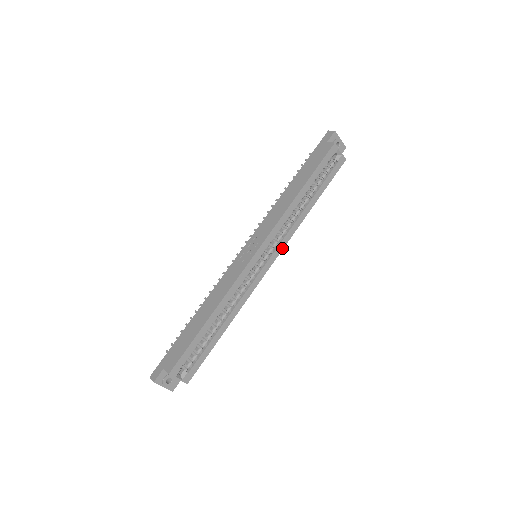
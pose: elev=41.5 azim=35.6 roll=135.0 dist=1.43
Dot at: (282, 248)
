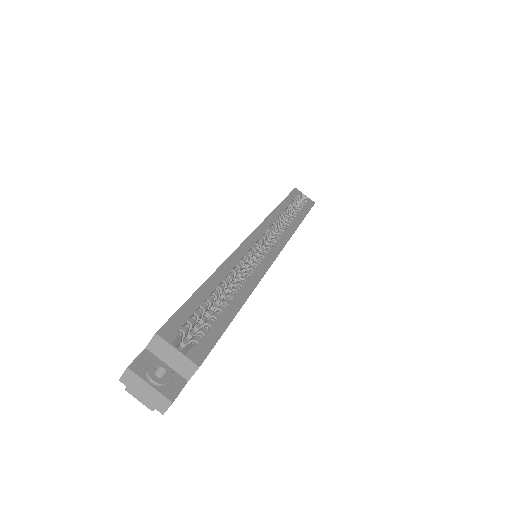
Dot at: (285, 243)
